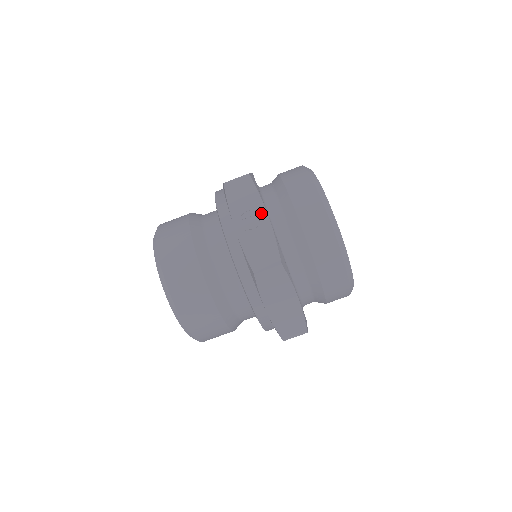
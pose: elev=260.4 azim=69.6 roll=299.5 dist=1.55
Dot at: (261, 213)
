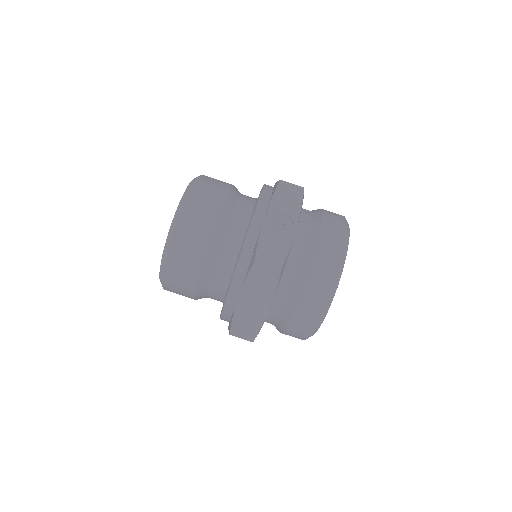
Dot at: (293, 222)
